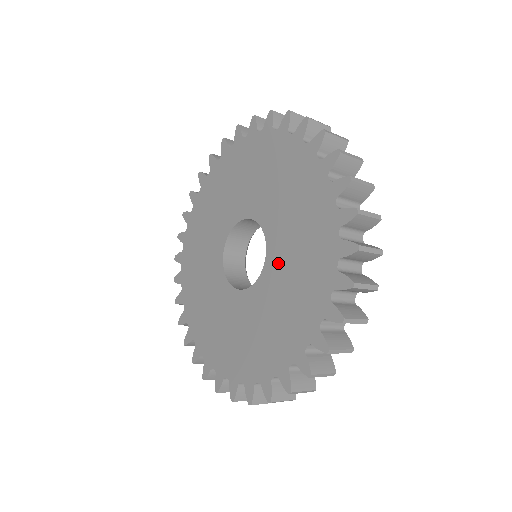
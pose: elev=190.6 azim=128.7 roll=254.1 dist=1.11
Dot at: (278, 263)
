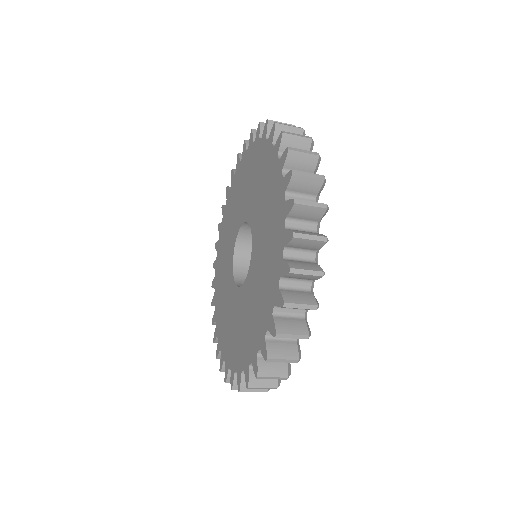
Dot at: (257, 227)
